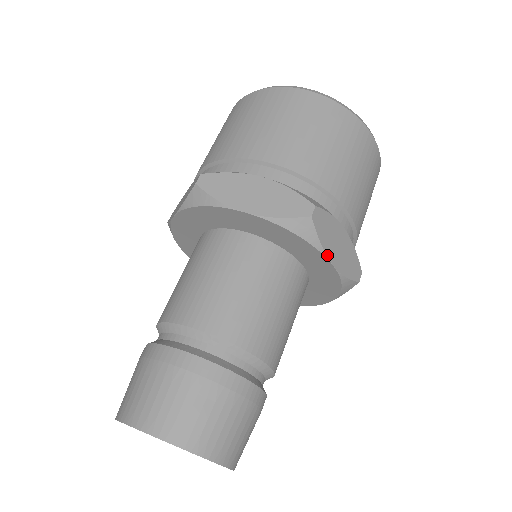
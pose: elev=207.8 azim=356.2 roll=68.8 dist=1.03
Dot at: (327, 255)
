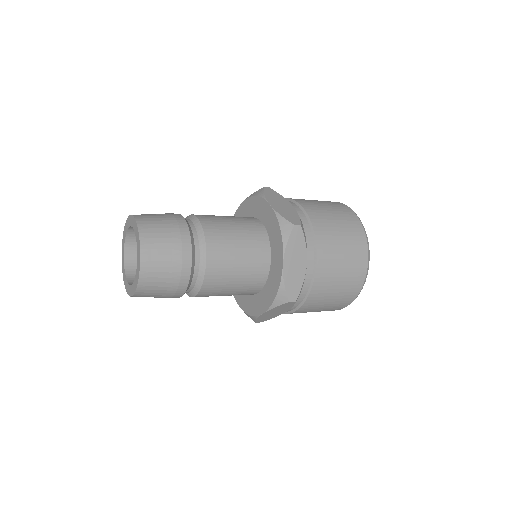
Dot at: (285, 254)
